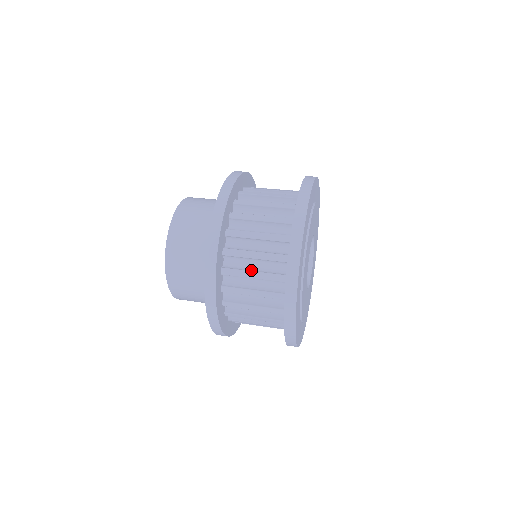
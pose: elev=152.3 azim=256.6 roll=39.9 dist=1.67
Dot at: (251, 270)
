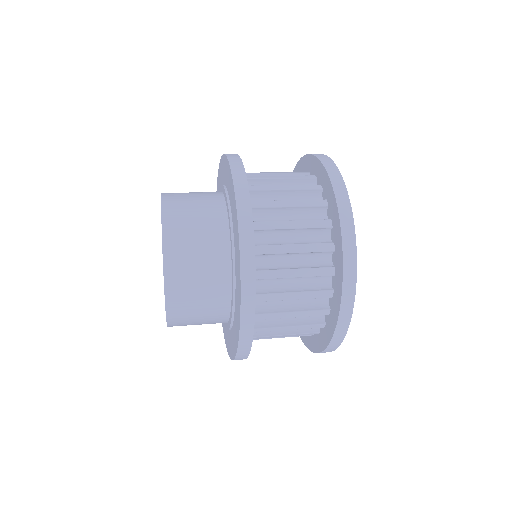
Dot at: (286, 221)
